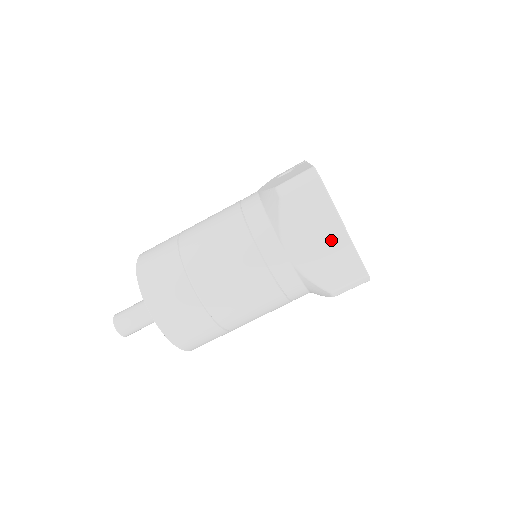
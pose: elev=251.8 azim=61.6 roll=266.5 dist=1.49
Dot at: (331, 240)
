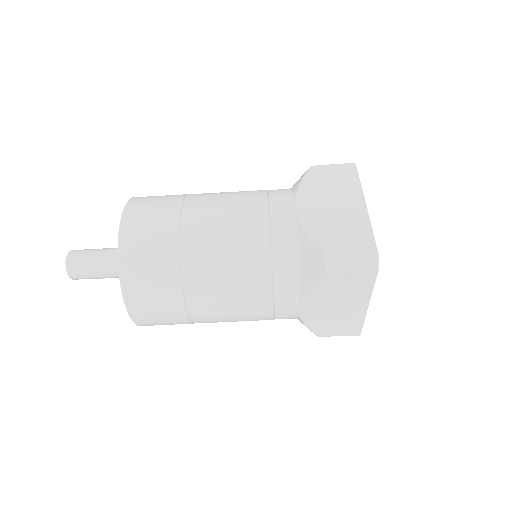
Dot at: (347, 209)
